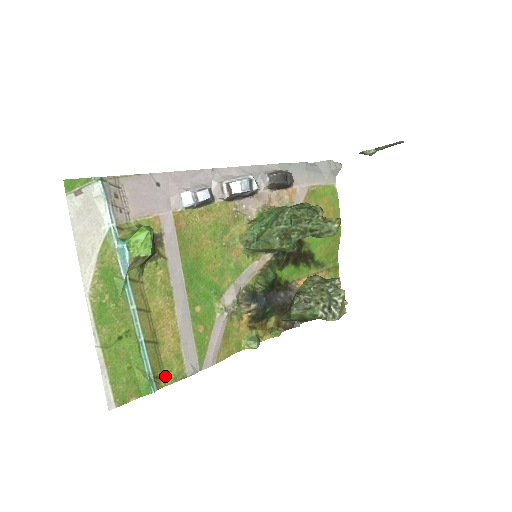
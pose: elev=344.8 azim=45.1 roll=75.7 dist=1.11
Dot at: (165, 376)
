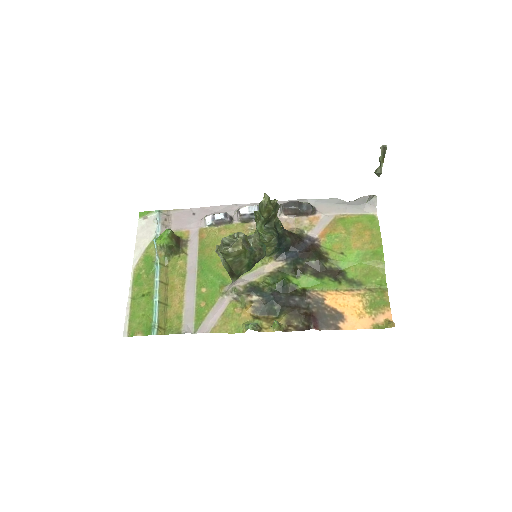
Dot at: (167, 329)
